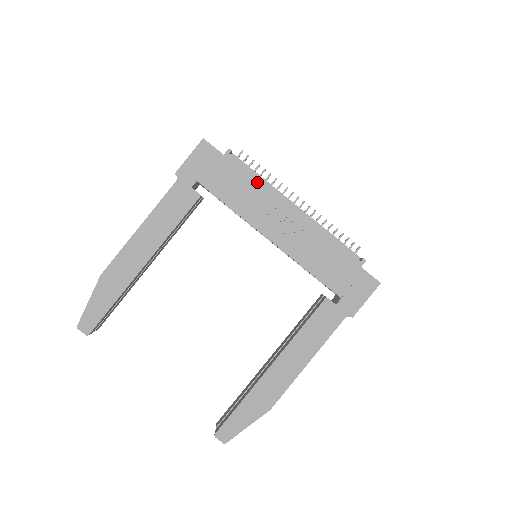
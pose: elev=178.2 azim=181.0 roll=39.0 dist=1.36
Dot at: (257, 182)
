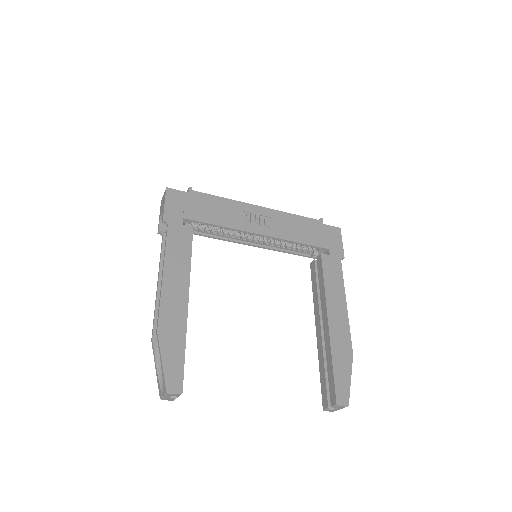
Dot at: (224, 201)
